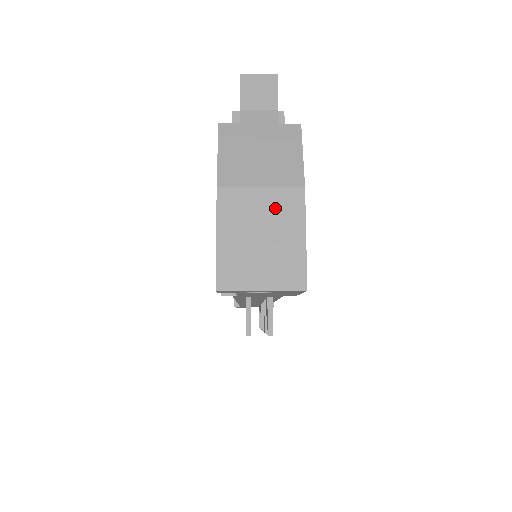
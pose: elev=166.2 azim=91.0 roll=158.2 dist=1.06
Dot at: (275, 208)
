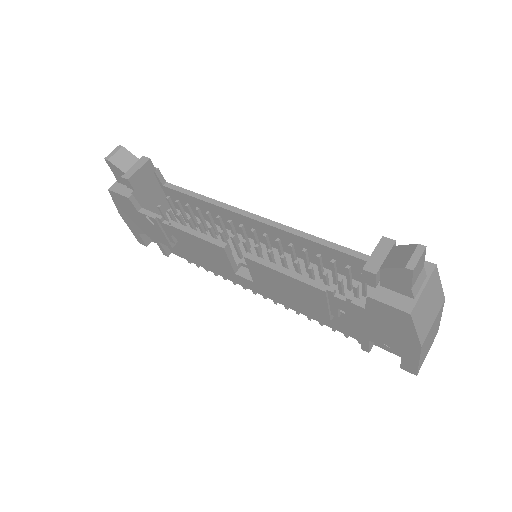
Dot at: (436, 322)
